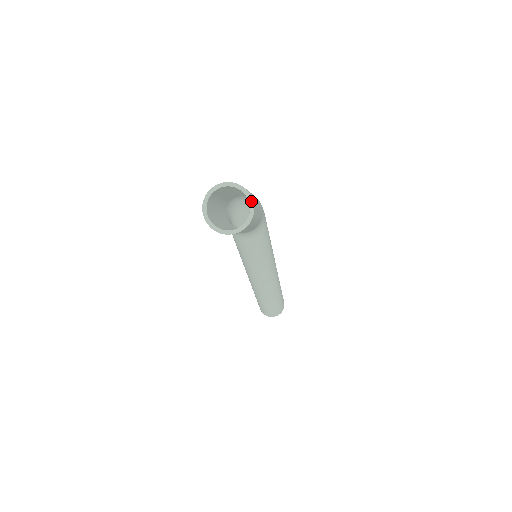
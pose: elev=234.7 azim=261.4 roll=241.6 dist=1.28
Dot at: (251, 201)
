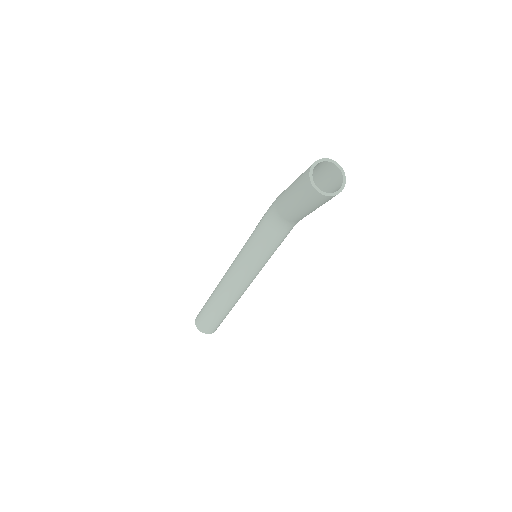
Dot at: (344, 183)
